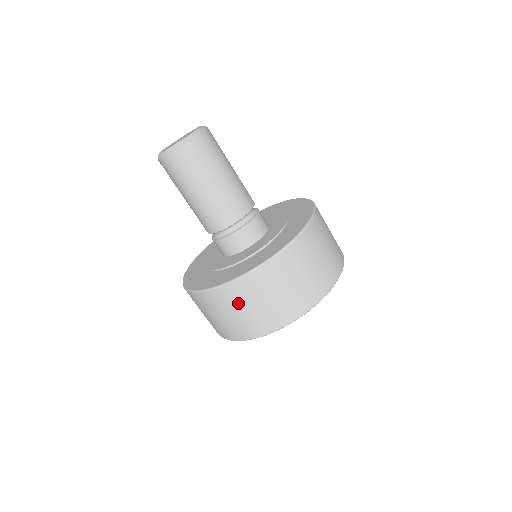
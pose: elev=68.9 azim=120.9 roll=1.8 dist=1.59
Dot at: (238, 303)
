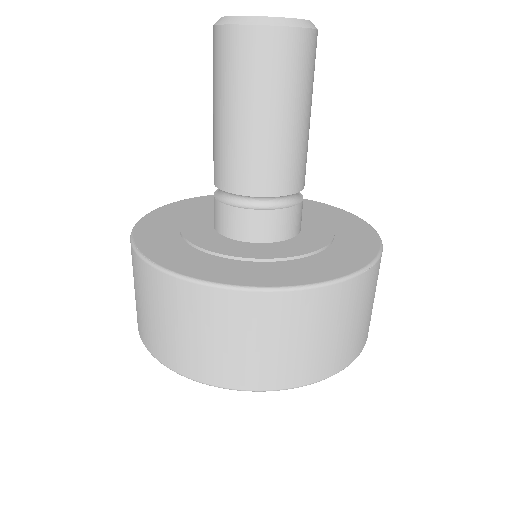
Dot at: (212, 322)
